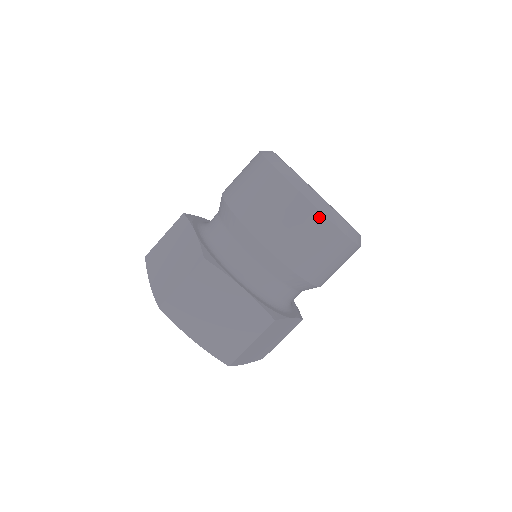
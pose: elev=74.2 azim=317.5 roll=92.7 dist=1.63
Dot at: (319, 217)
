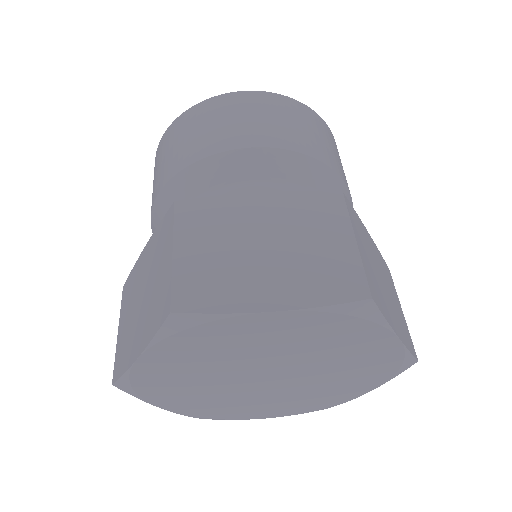
Dot at: (257, 95)
